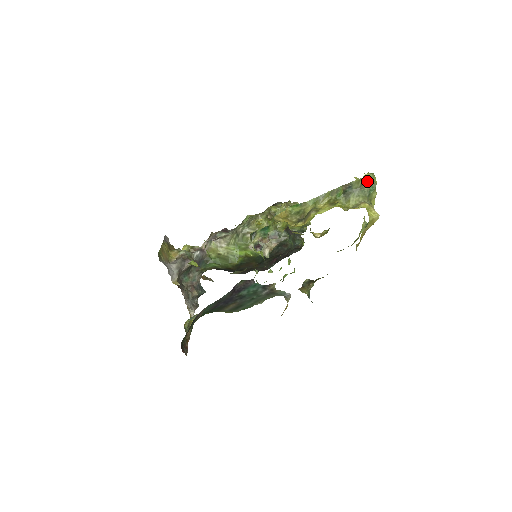
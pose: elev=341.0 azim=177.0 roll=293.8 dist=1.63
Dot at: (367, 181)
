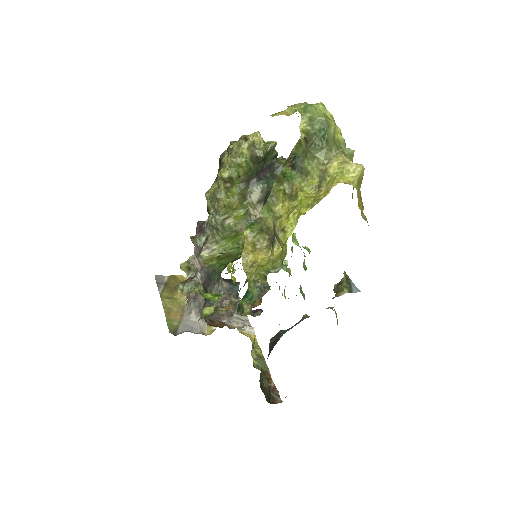
Dot at: (310, 132)
